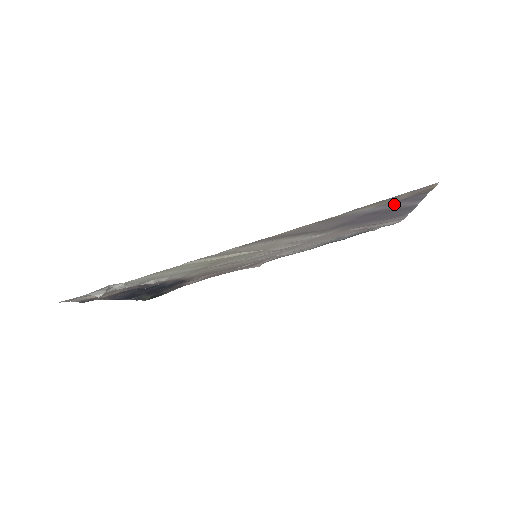
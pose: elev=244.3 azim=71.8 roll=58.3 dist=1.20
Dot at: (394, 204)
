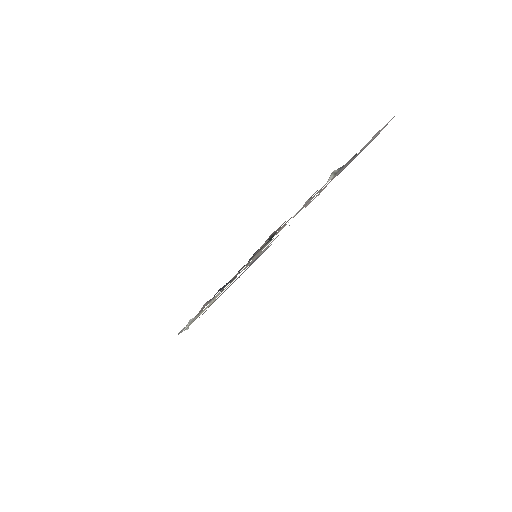
Dot at: occluded
